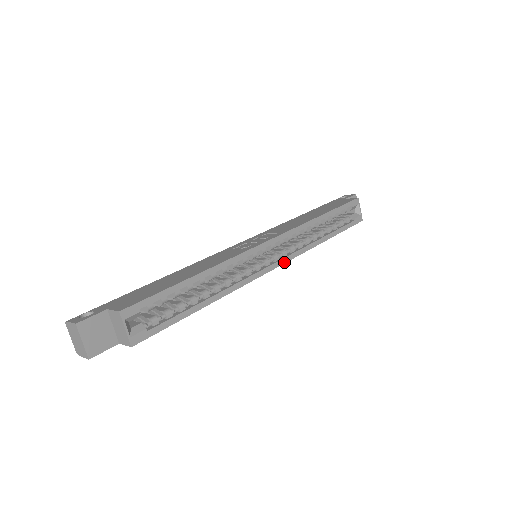
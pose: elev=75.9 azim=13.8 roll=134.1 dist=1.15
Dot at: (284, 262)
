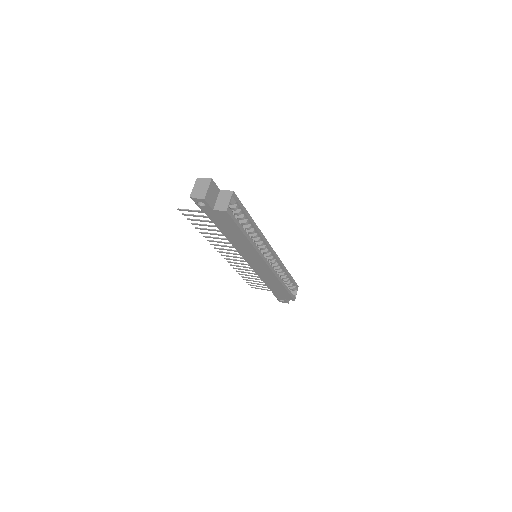
Dot at: (270, 268)
